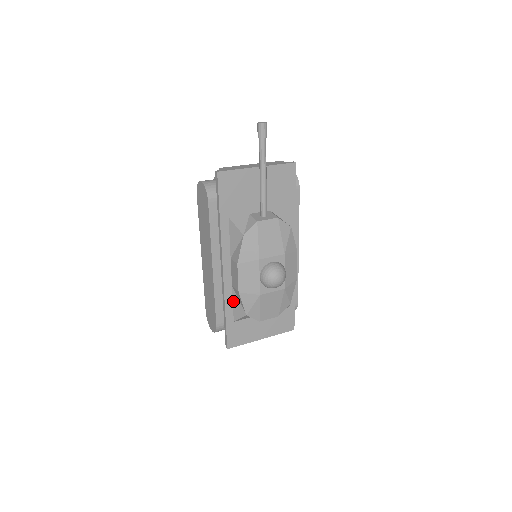
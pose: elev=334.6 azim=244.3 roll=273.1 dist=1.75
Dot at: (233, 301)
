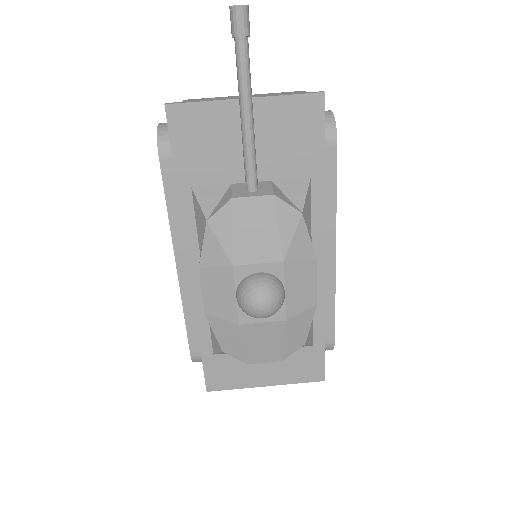
Dot at: (209, 324)
